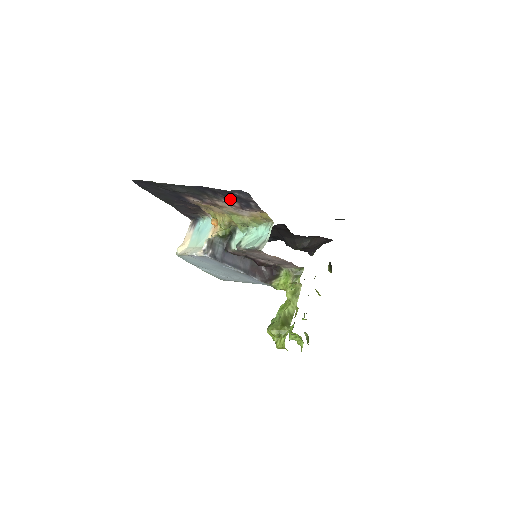
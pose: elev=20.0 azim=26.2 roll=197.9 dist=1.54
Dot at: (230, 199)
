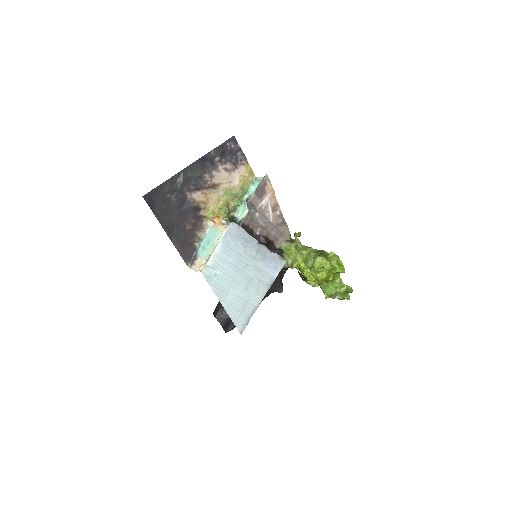
Dot at: (224, 161)
